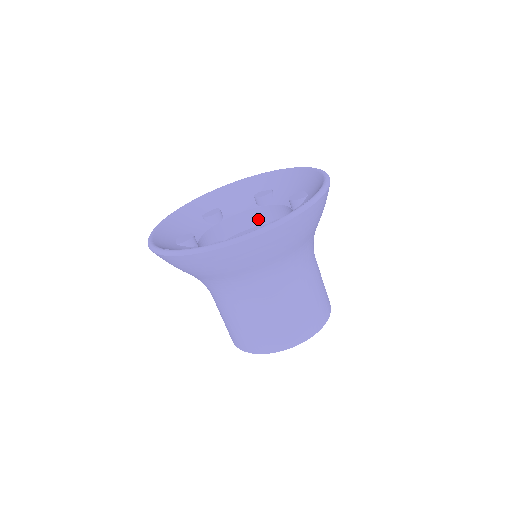
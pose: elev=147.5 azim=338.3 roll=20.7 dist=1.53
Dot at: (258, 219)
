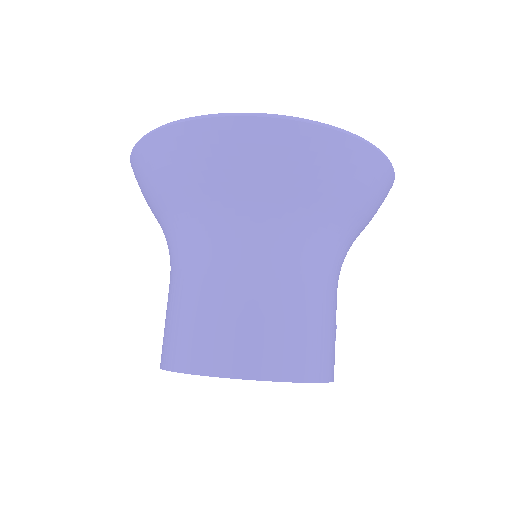
Dot at: occluded
